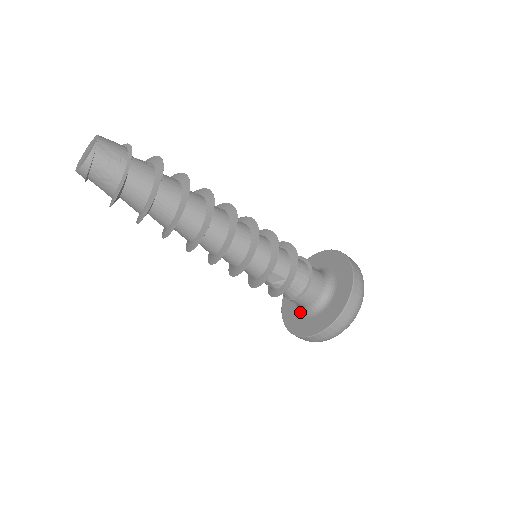
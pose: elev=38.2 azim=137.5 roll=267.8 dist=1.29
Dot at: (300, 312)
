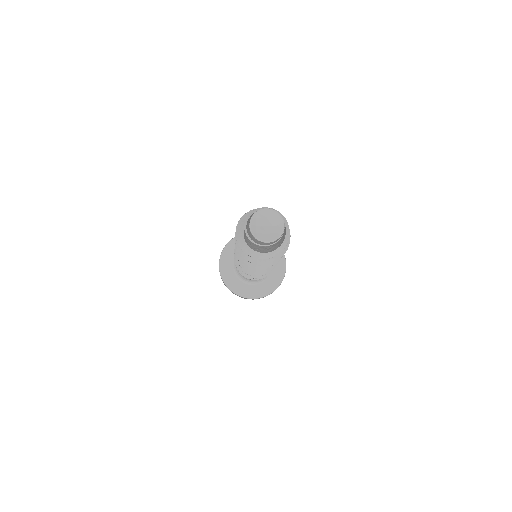
Dot at: (239, 276)
